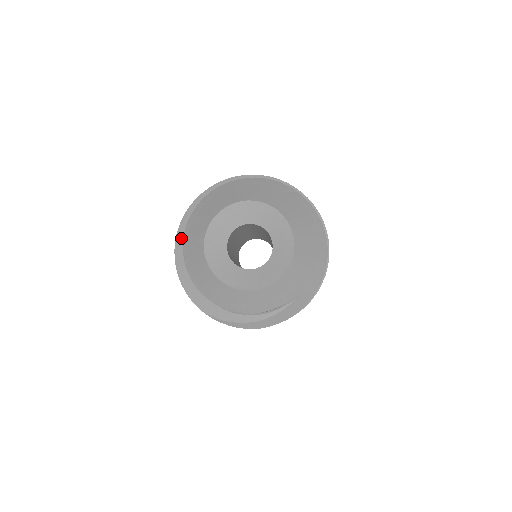
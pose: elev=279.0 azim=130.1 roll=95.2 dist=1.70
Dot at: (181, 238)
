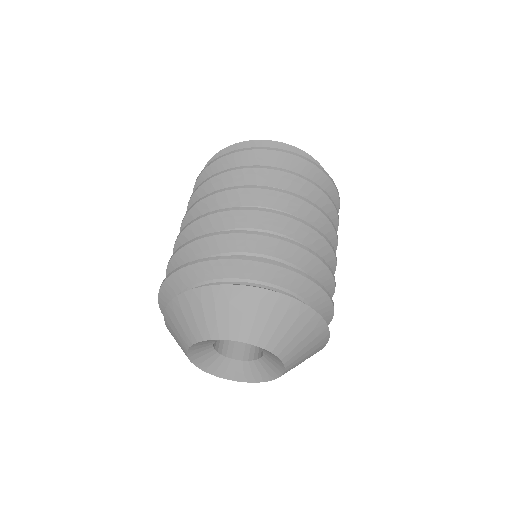
Dot at: occluded
